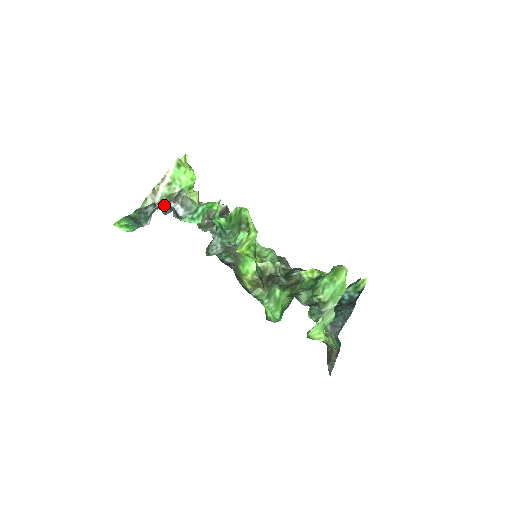
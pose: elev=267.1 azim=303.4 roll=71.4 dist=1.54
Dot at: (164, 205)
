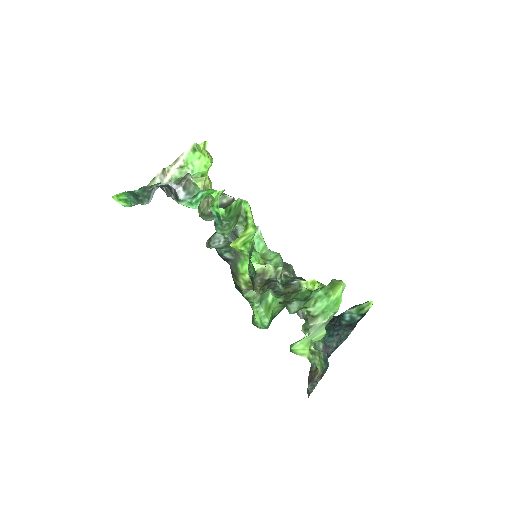
Dot at: (165, 185)
